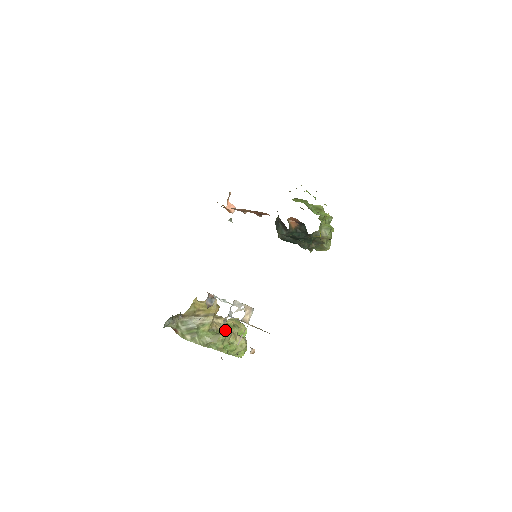
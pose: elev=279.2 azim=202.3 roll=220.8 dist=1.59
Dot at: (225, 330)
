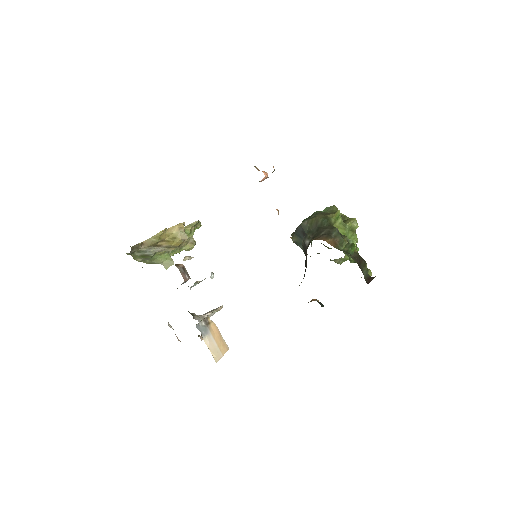
Dot at: (180, 245)
